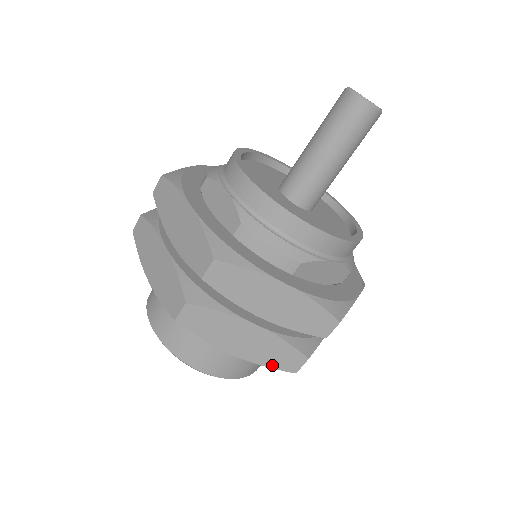
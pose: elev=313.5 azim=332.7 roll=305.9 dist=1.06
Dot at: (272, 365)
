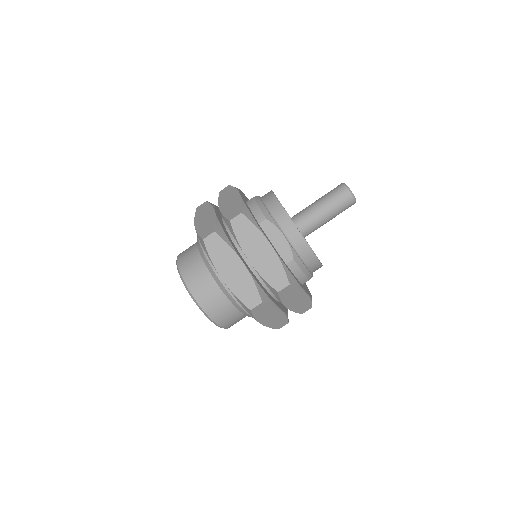
Dot at: (272, 327)
